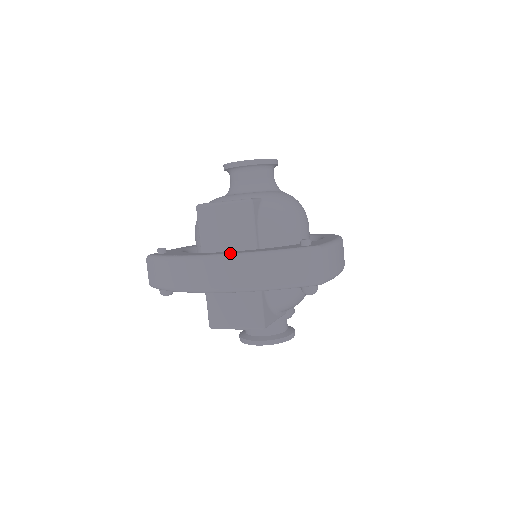
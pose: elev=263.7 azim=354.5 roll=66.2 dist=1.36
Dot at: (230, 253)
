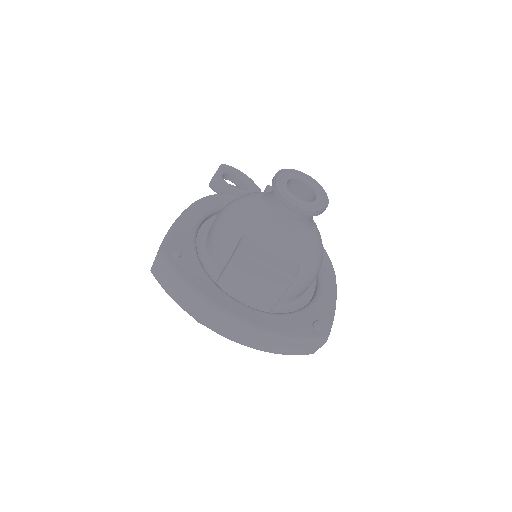
Dot at: (256, 324)
